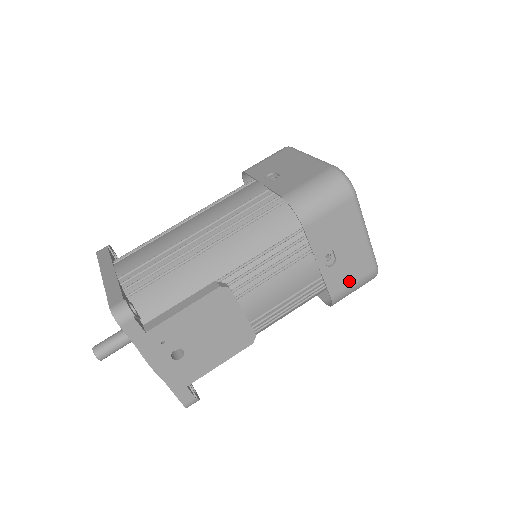
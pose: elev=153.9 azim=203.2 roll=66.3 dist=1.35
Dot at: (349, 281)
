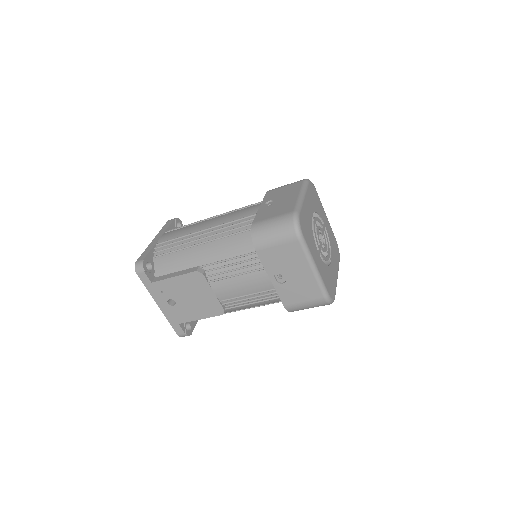
Dot at: (299, 299)
